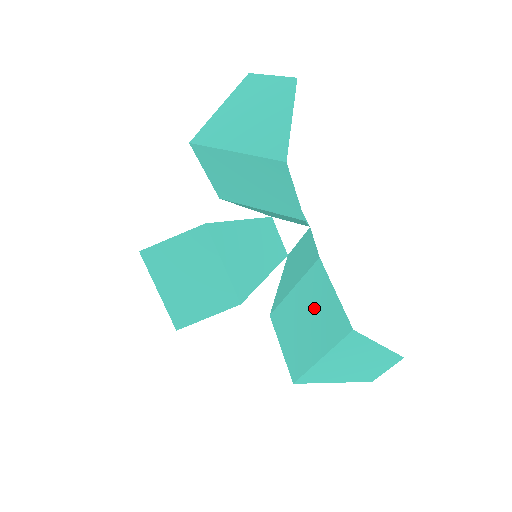
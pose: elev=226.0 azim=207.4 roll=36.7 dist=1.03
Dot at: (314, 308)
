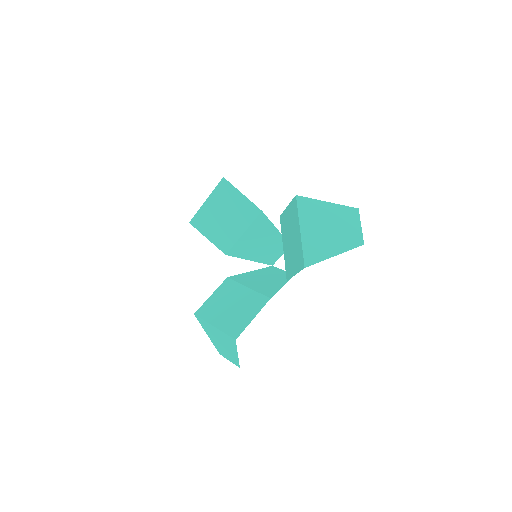
Dot at: (289, 229)
